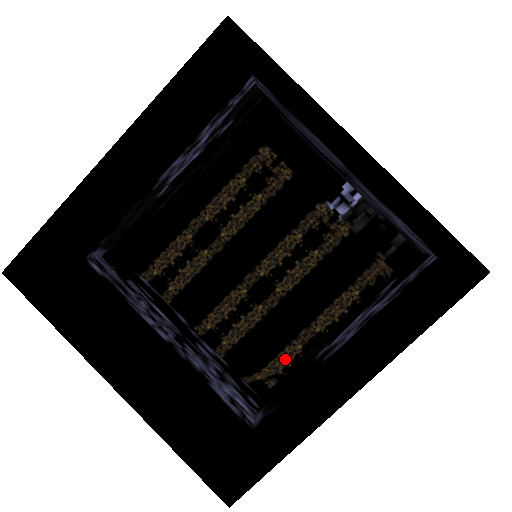
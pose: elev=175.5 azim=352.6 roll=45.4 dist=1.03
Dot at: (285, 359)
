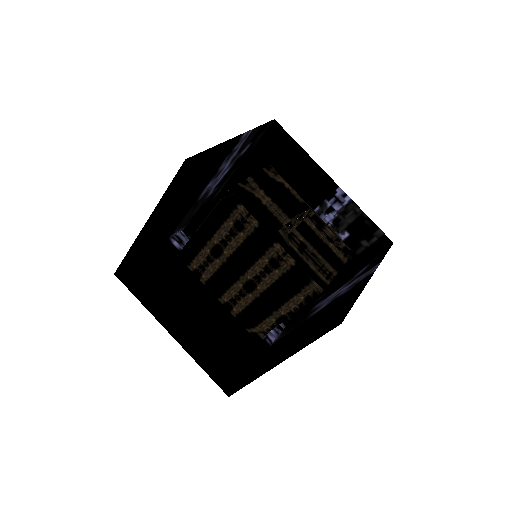
Dot at: (267, 325)
